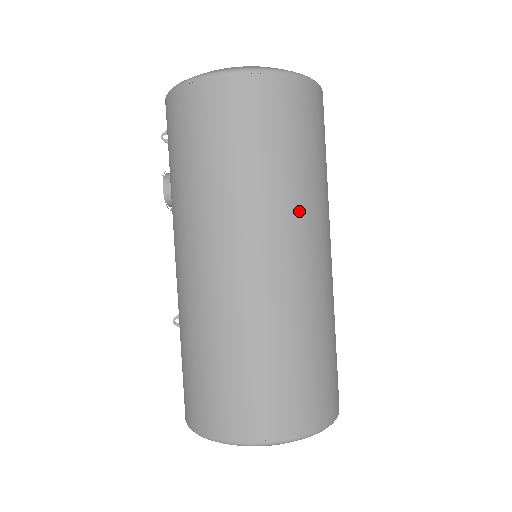
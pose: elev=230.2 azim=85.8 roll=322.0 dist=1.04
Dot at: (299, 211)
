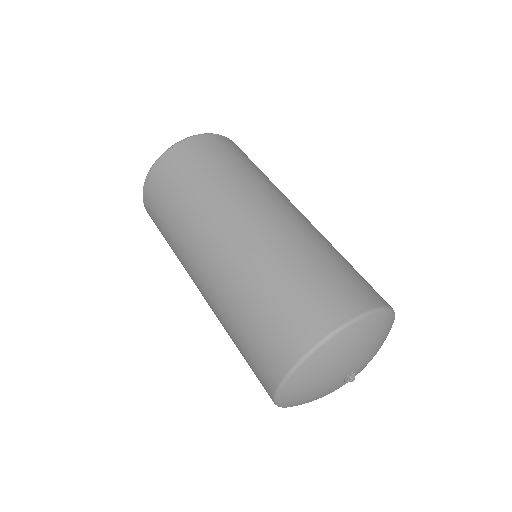
Dot at: (216, 205)
